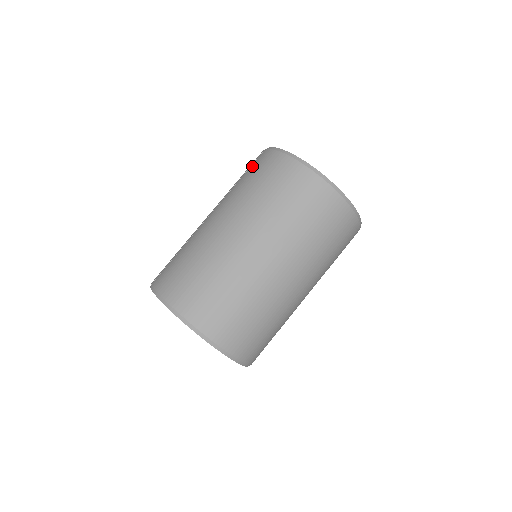
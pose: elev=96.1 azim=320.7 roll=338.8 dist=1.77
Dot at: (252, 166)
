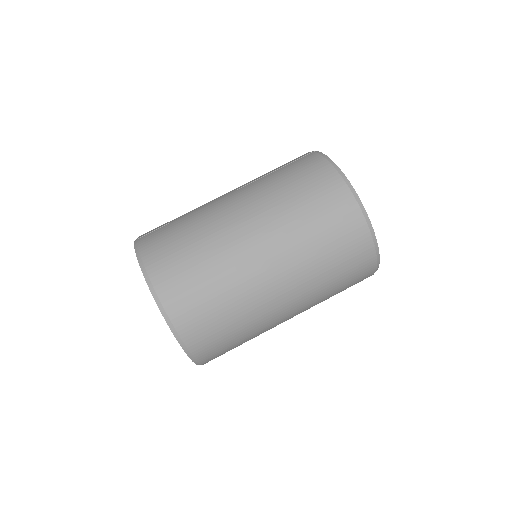
Dot at: (293, 163)
